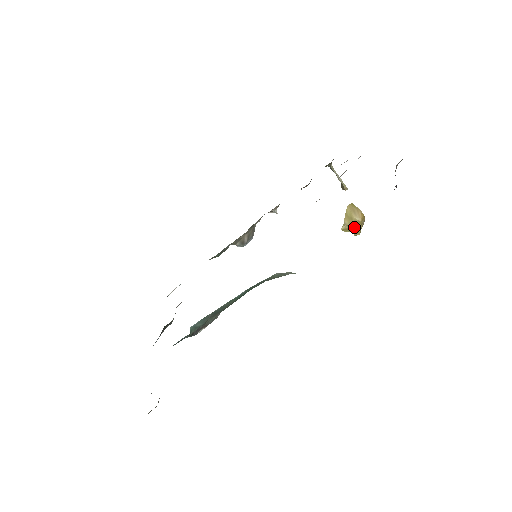
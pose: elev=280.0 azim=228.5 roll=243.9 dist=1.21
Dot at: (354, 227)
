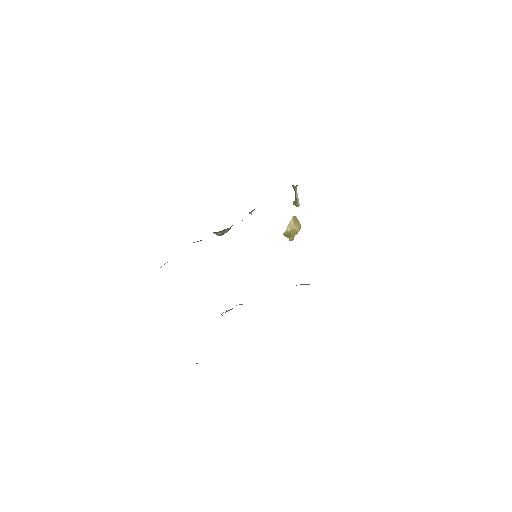
Dot at: (292, 234)
